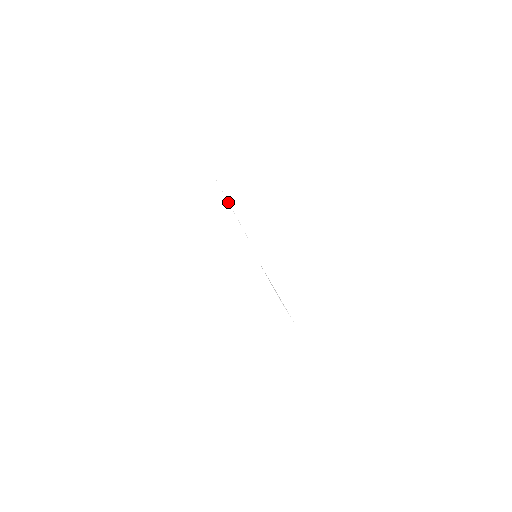
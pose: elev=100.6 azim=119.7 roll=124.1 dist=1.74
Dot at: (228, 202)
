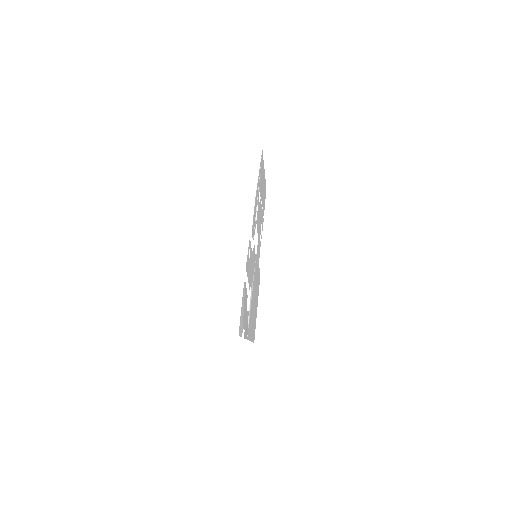
Dot at: occluded
